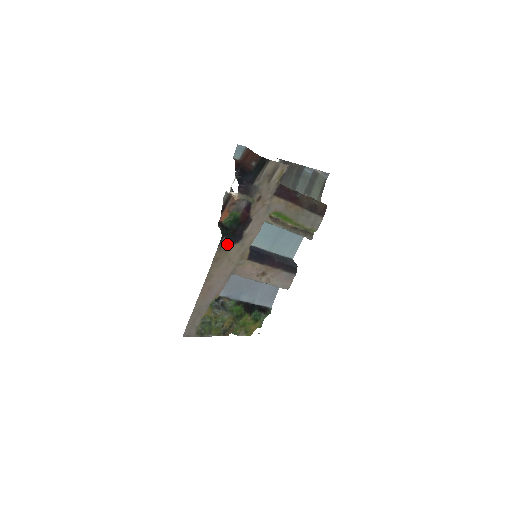
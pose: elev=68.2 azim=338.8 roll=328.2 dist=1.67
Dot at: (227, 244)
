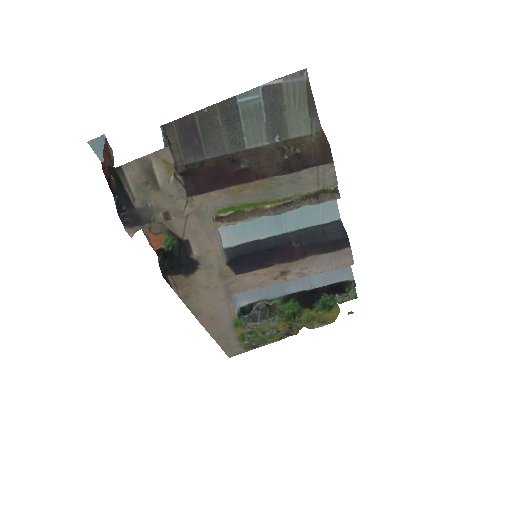
Dot at: (181, 278)
